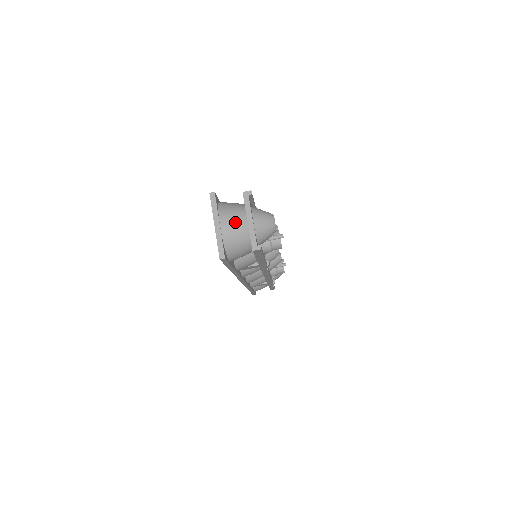
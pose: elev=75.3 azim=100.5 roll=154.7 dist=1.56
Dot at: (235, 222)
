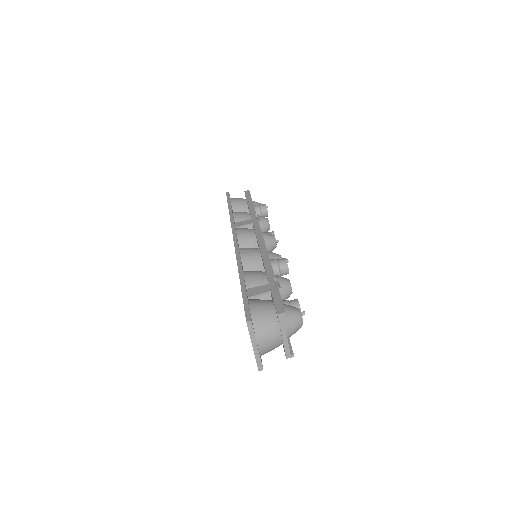
Dot at: (271, 340)
